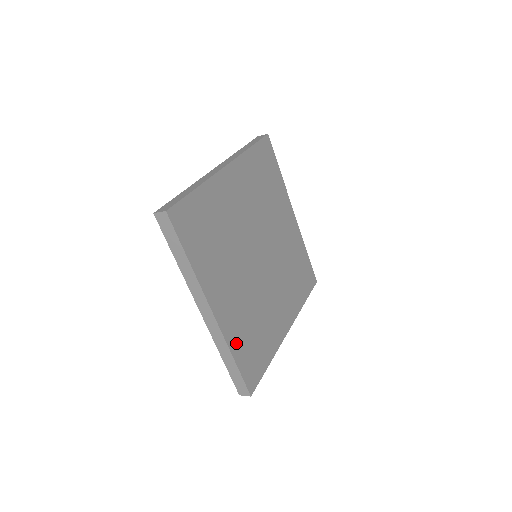
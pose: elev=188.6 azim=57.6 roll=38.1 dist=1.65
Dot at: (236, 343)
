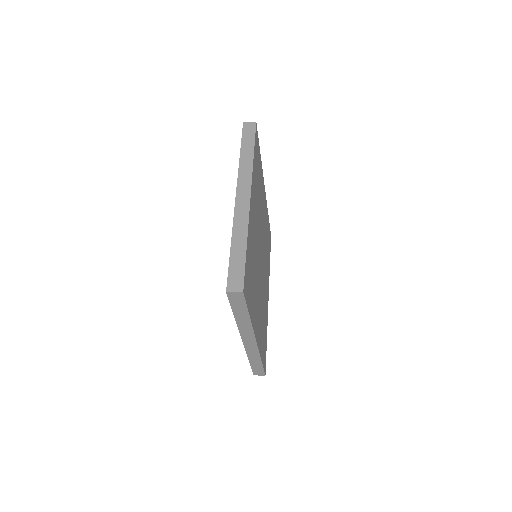
Dot at: (261, 347)
